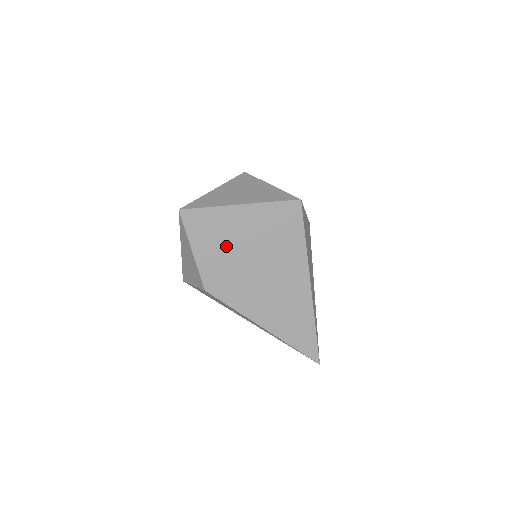
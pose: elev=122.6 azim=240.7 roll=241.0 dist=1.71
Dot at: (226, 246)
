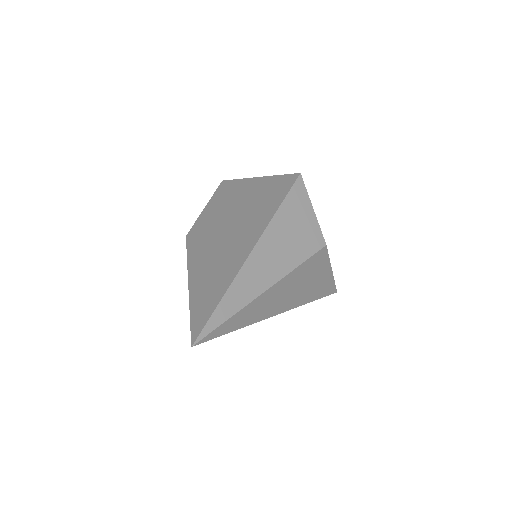
Dot at: (225, 205)
